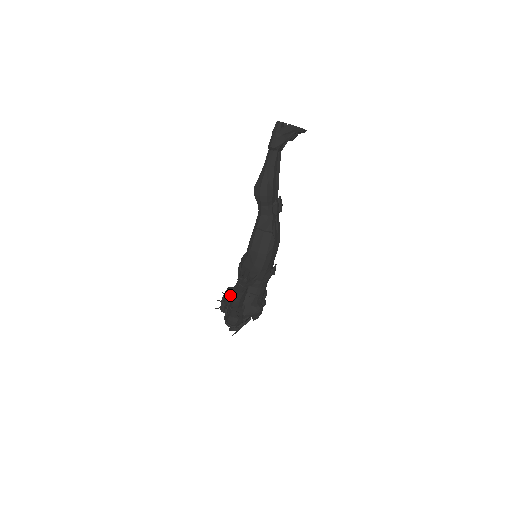
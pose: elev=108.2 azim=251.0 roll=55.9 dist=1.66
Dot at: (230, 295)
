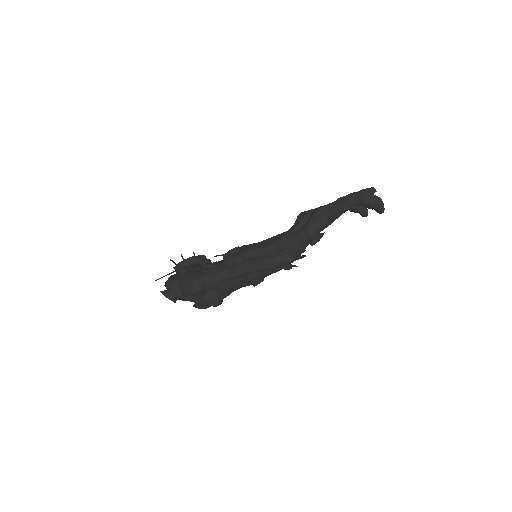
Dot at: (244, 258)
